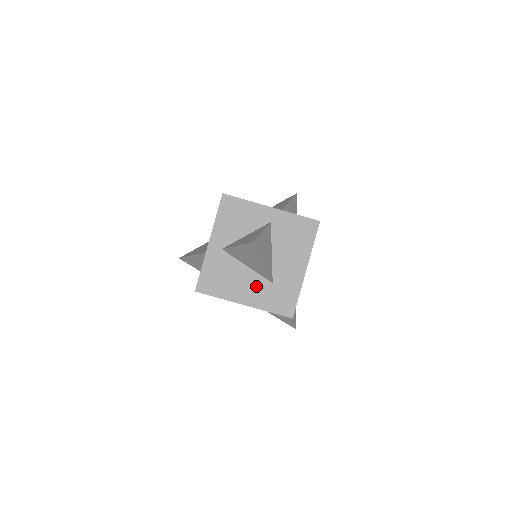
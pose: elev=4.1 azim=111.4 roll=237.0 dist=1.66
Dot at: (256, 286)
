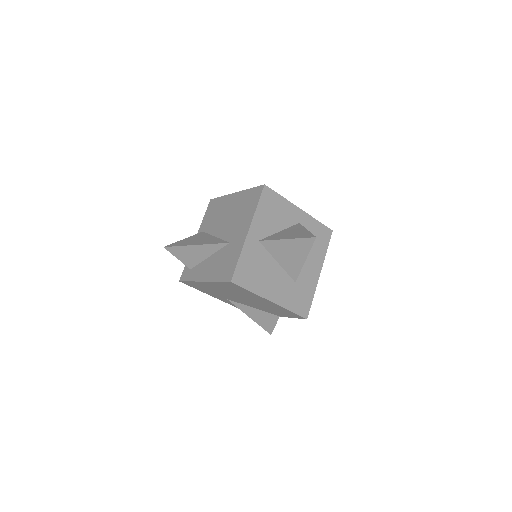
Dot at: (283, 284)
